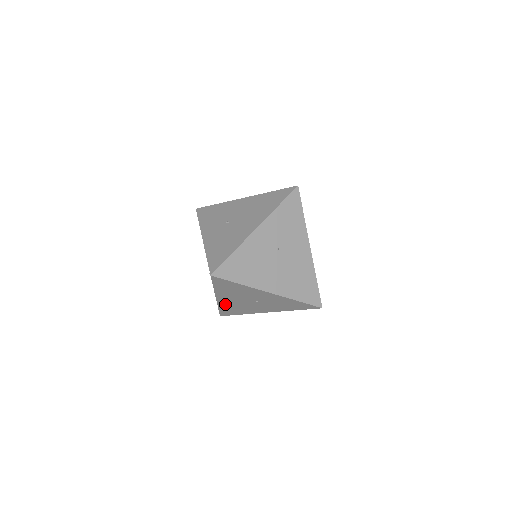
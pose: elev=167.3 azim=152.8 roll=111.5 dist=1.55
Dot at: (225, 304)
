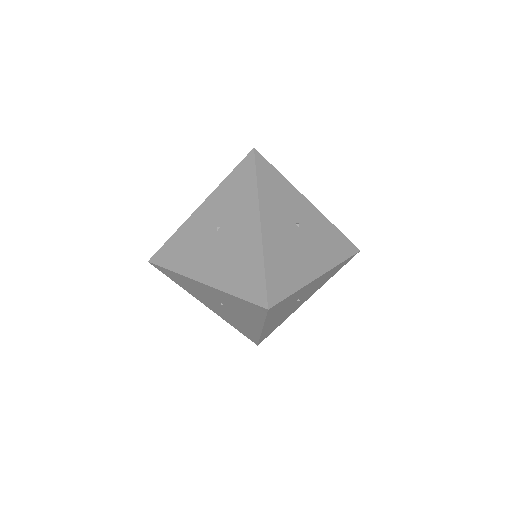
Dot at: (224, 317)
